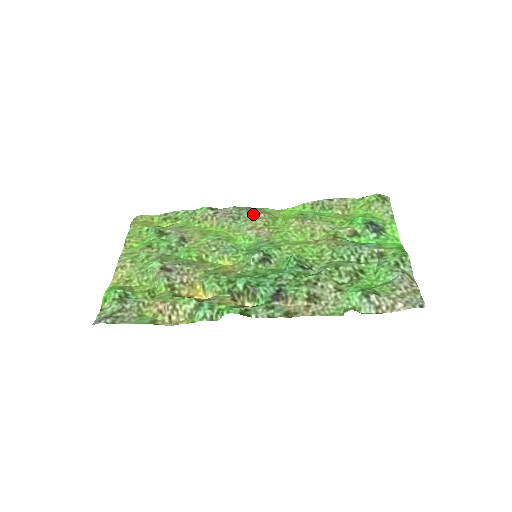
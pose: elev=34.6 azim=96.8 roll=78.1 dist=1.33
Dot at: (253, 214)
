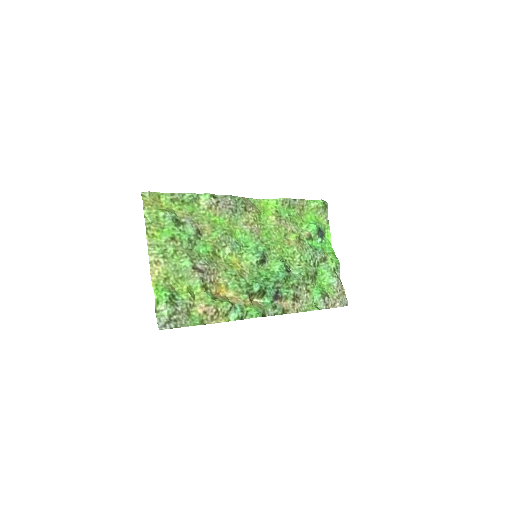
Dot at: (246, 208)
